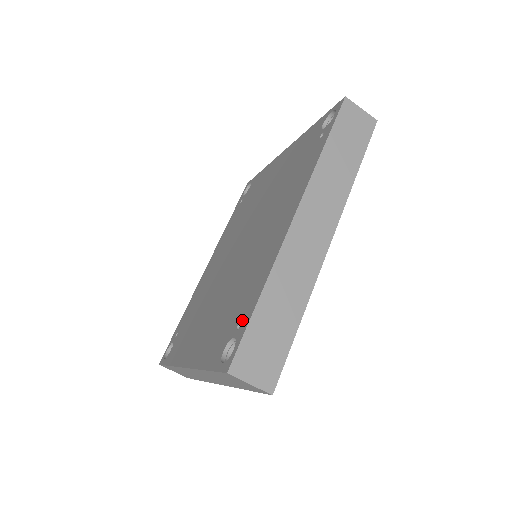
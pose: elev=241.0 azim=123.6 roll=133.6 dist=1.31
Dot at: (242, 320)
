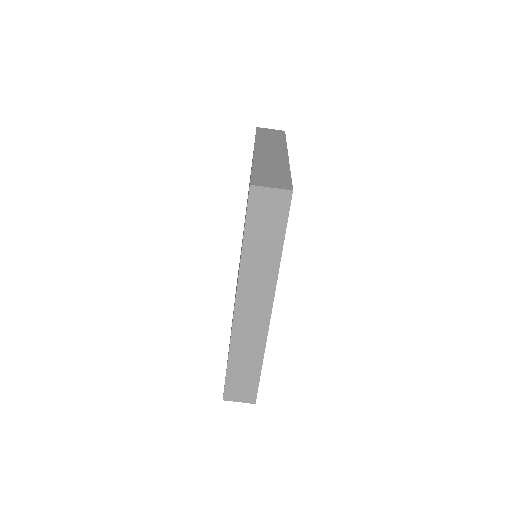
Dot at: occluded
